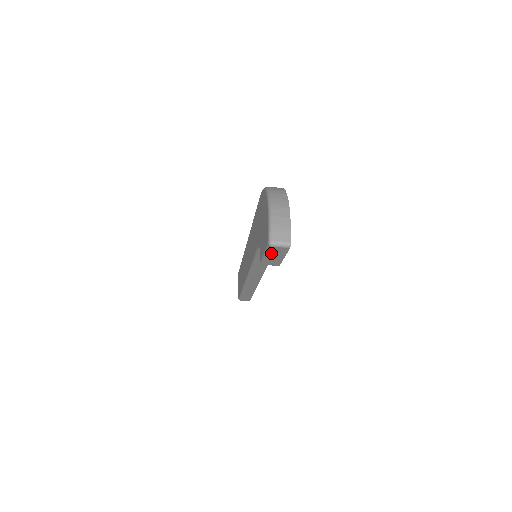
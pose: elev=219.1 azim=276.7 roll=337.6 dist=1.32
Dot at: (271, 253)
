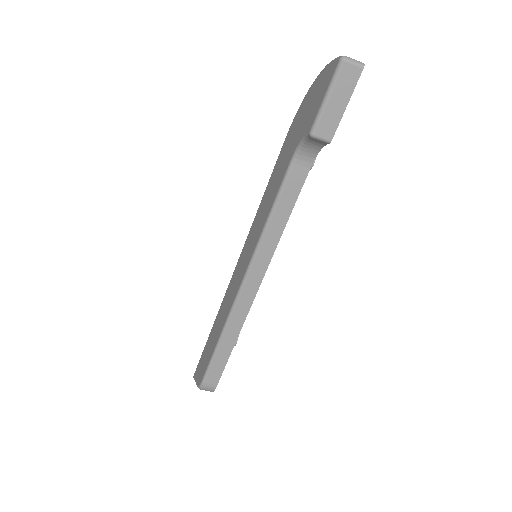
Dot at: (336, 88)
